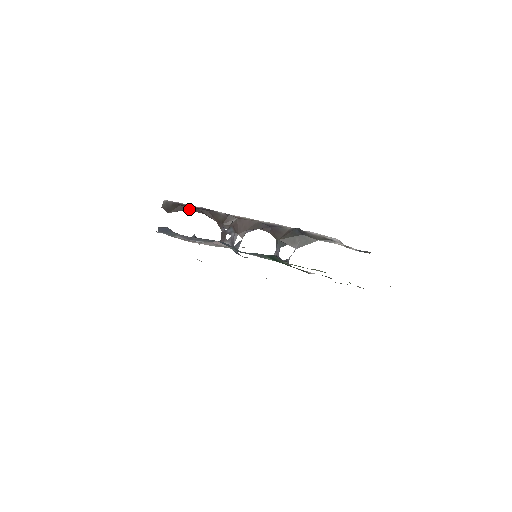
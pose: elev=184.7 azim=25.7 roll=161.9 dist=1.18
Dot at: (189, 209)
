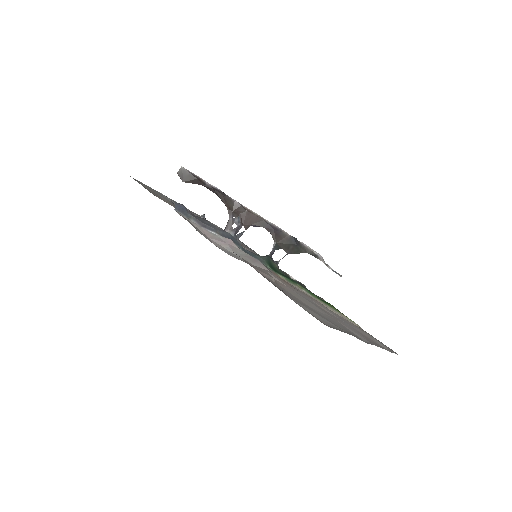
Dot at: (204, 185)
